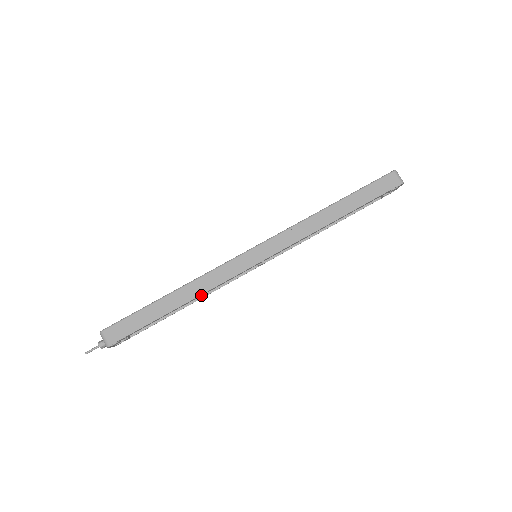
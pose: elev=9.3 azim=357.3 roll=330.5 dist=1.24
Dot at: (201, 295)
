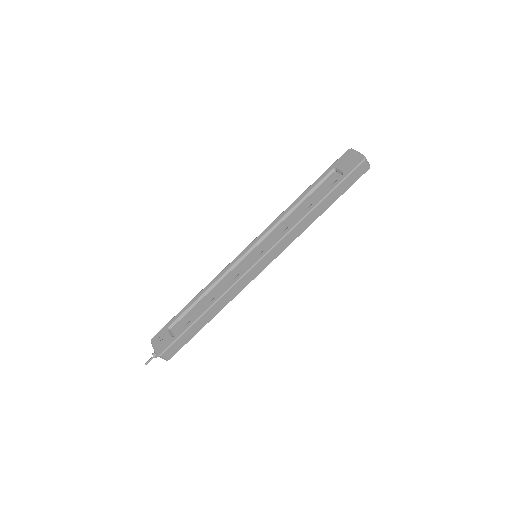
Dot at: occluded
